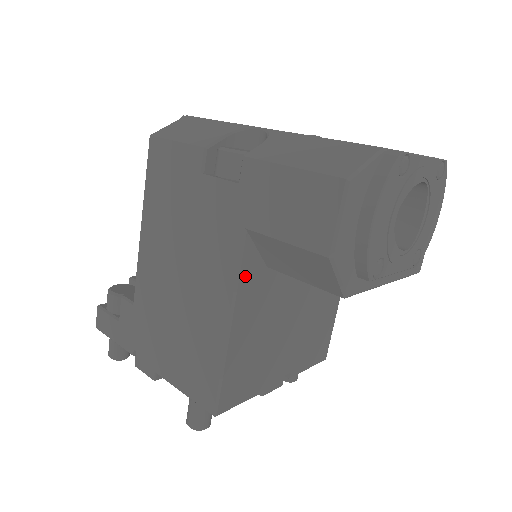
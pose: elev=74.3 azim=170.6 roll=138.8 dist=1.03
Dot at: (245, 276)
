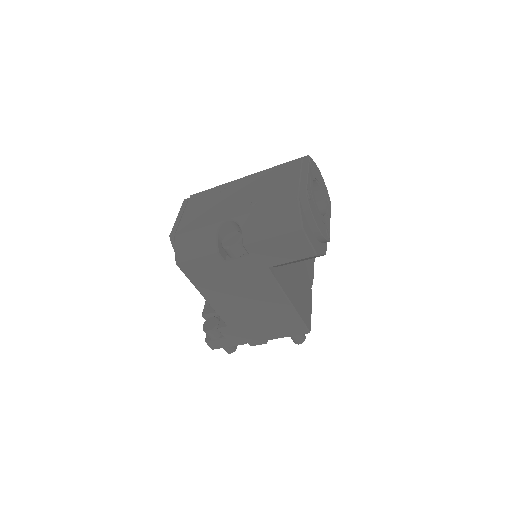
Dot at: (279, 281)
